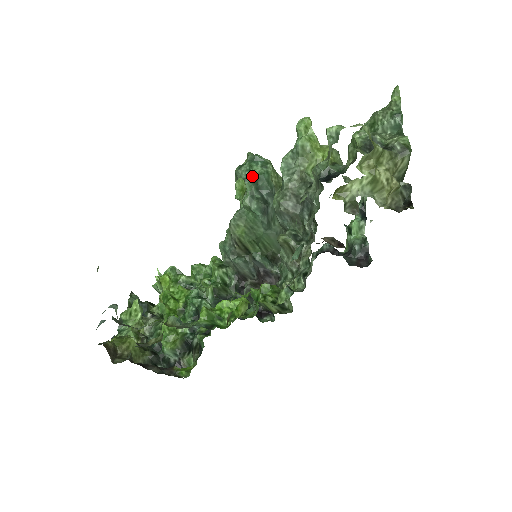
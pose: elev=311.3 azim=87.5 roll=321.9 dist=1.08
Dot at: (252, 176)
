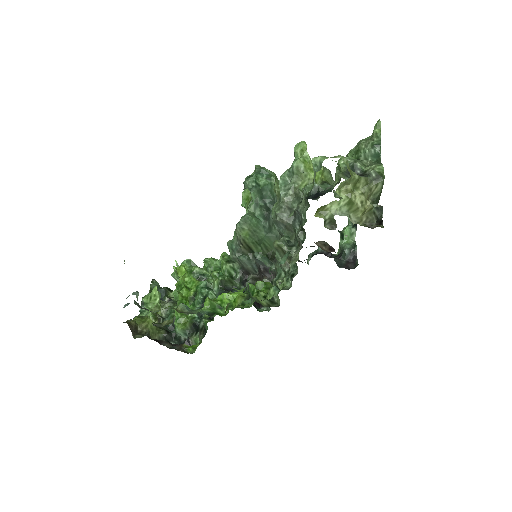
Dot at: (257, 187)
